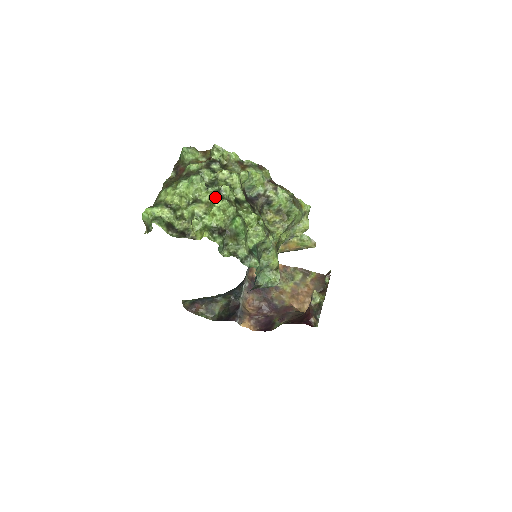
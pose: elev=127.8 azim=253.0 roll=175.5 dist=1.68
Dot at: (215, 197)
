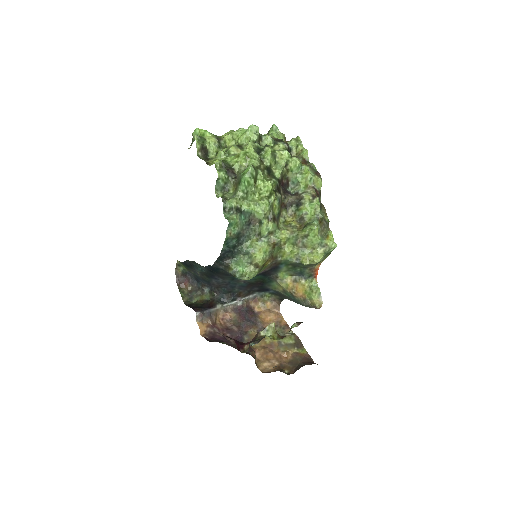
Dot at: occluded
